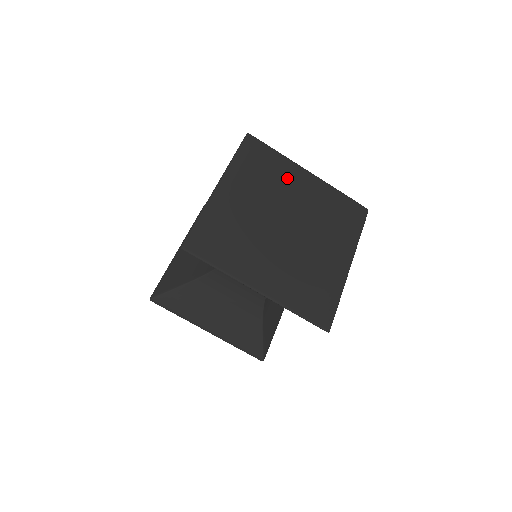
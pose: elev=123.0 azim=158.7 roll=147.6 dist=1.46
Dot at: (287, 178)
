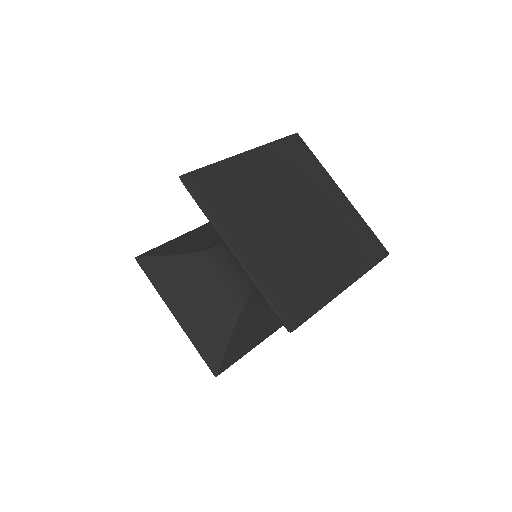
Dot at: (246, 179)
